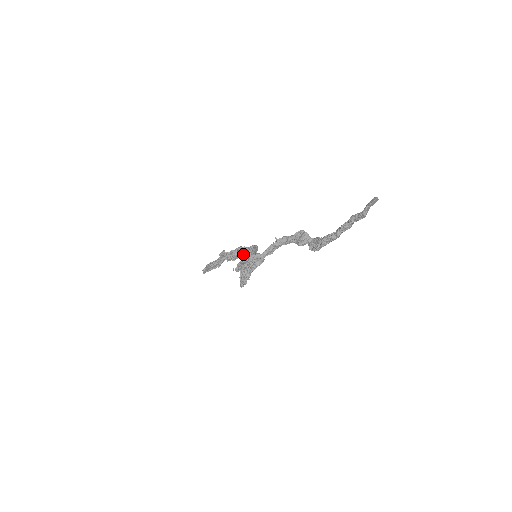
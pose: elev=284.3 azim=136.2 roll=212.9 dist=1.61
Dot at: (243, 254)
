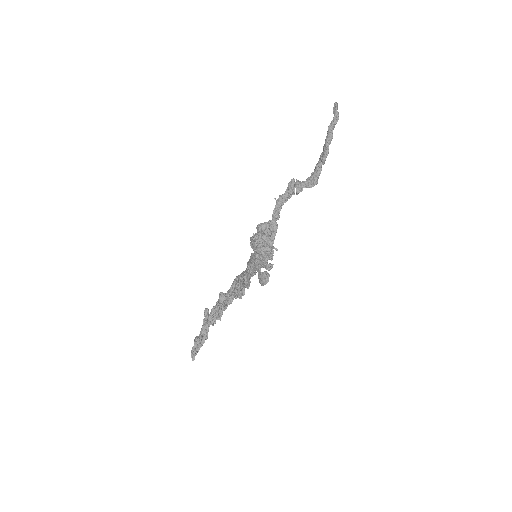
Dot at: (230, 295)
